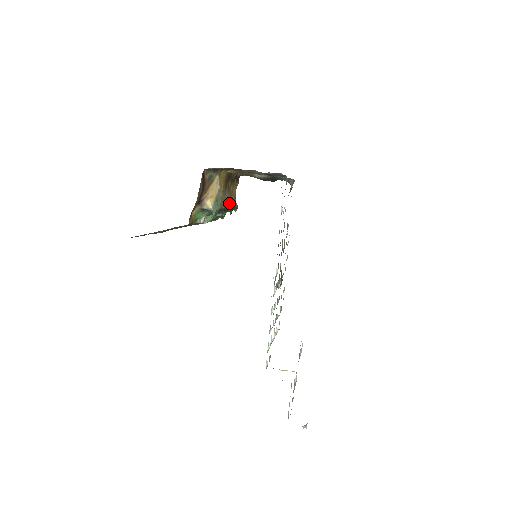
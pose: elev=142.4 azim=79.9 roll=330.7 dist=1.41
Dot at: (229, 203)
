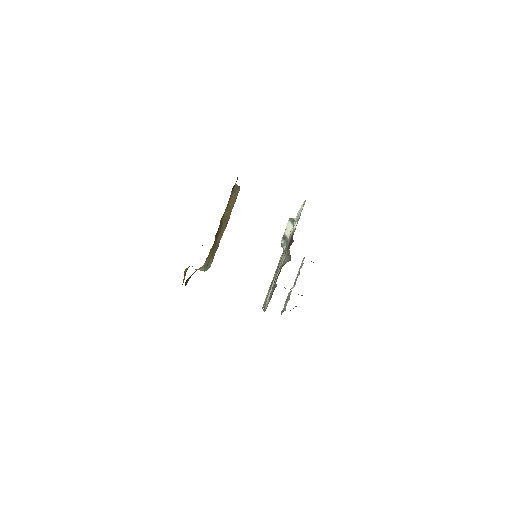
Dot at: (224, 229)
